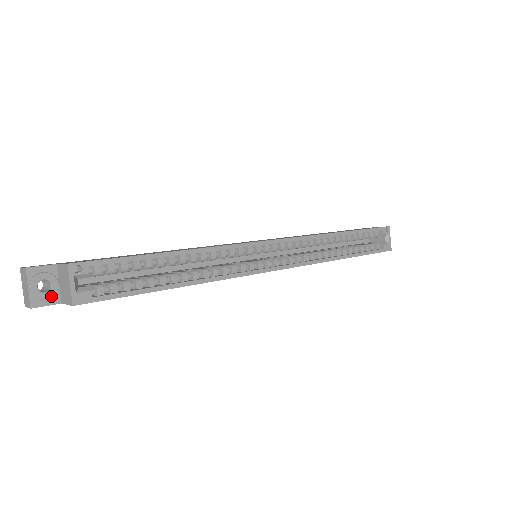
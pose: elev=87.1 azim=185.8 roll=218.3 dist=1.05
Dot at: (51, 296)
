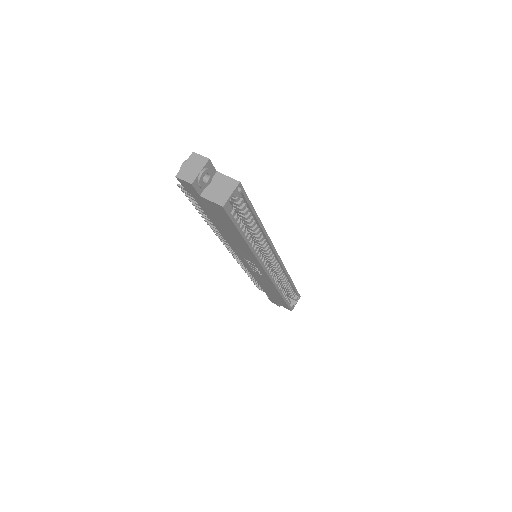
Dot at: (203, 187)
